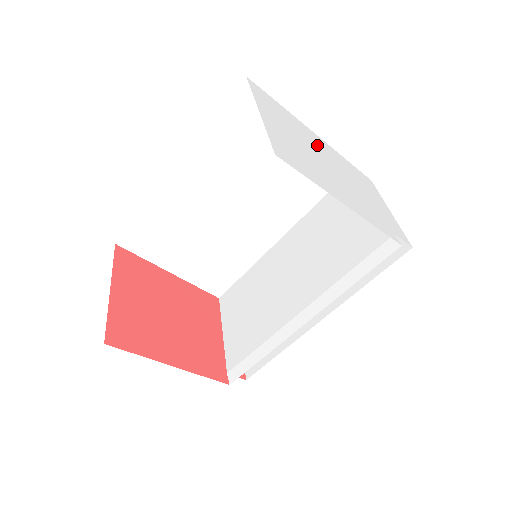
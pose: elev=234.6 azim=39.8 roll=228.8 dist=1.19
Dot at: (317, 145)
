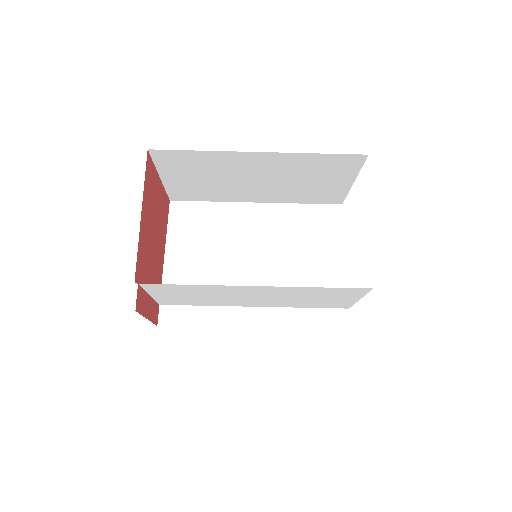
Dot at: occluded
